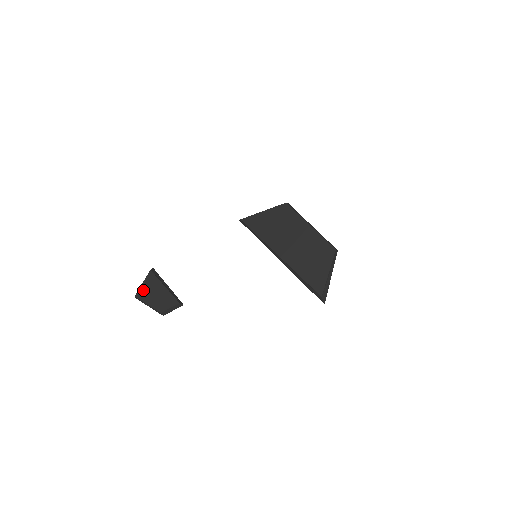
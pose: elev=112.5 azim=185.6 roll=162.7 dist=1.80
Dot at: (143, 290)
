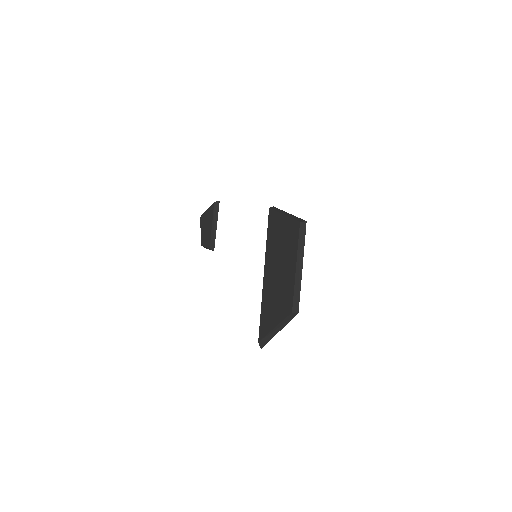
Dot at: (204, 216)
